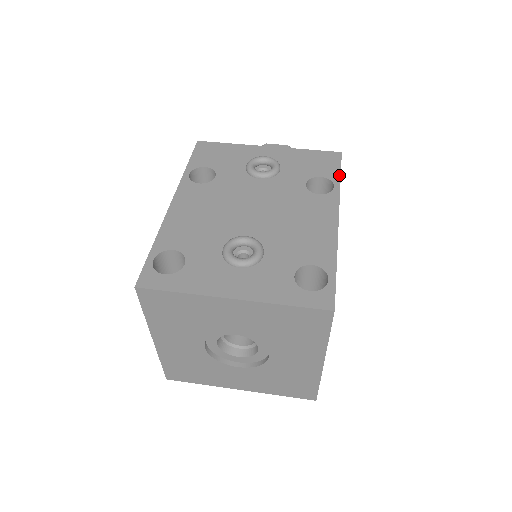
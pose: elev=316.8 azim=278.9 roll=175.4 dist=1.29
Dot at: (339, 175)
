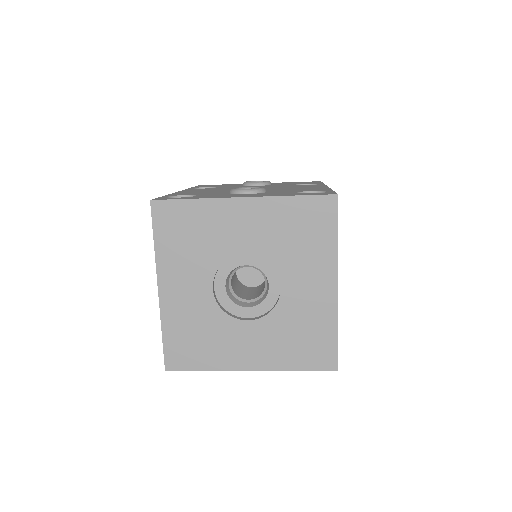
Dot at: occluded
